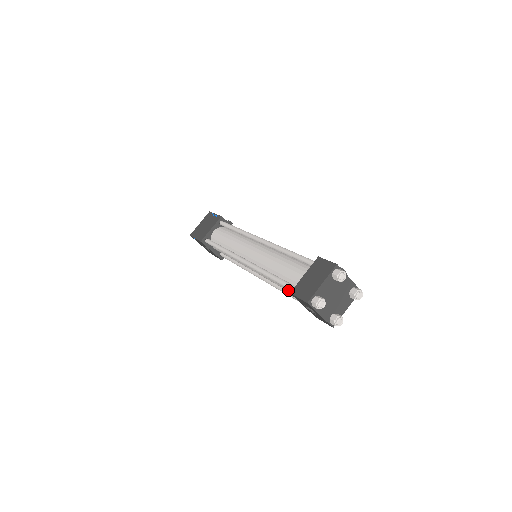
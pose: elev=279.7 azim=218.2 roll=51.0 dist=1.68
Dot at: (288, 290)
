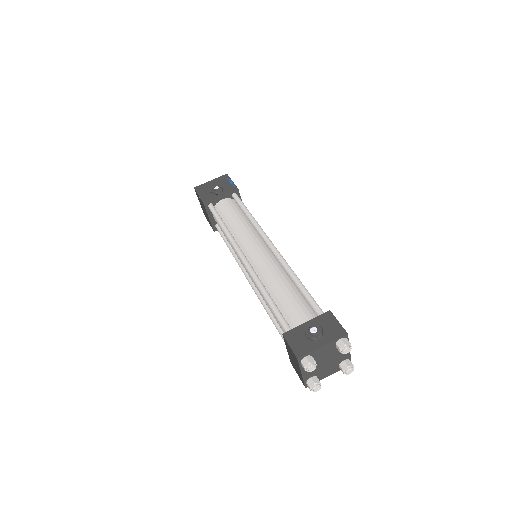
Dot at: occluded
